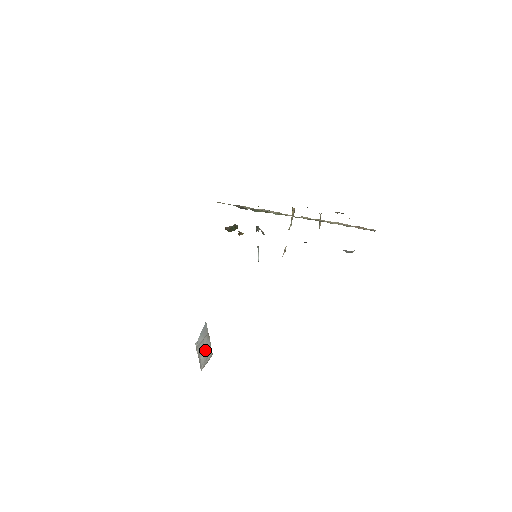
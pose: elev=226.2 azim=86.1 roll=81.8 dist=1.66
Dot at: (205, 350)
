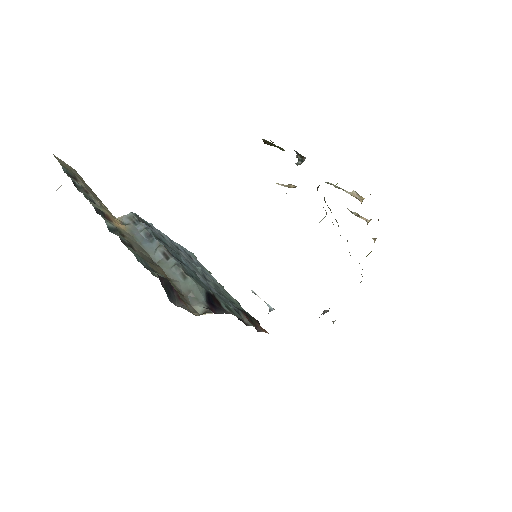
Dot at: occluded
